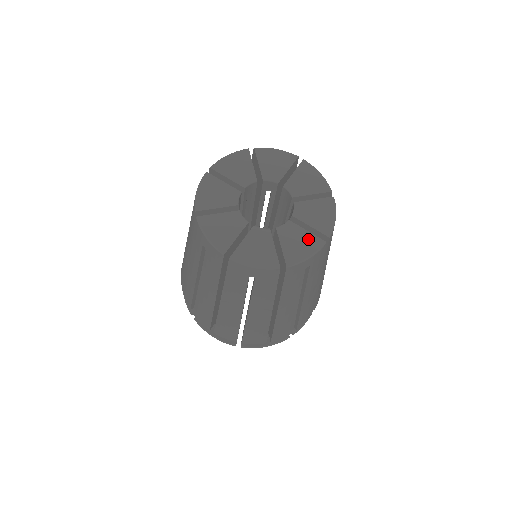
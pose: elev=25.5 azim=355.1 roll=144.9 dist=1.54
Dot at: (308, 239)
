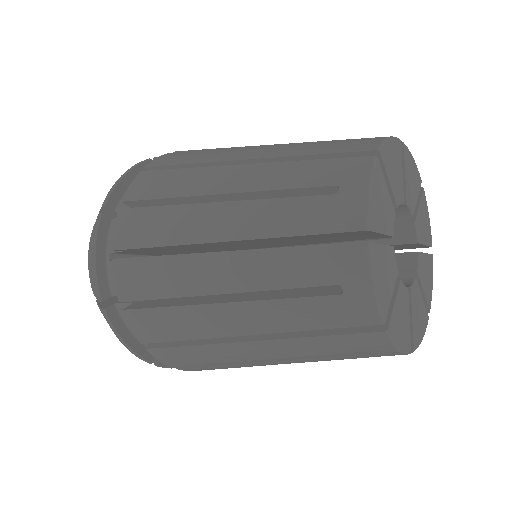
Dot at: (423, 312)
